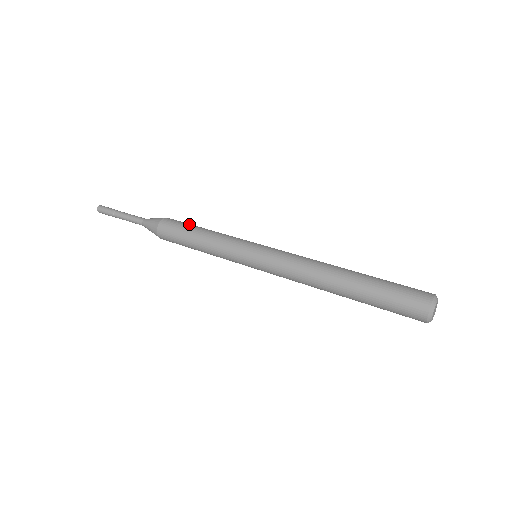
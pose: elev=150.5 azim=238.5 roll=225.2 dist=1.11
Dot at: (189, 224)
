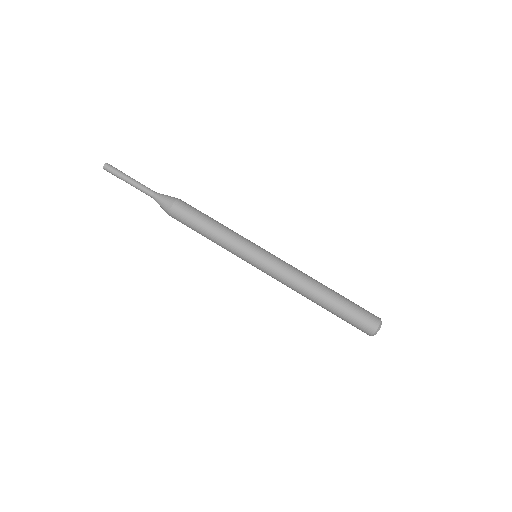
Dot at: (199, 213)
